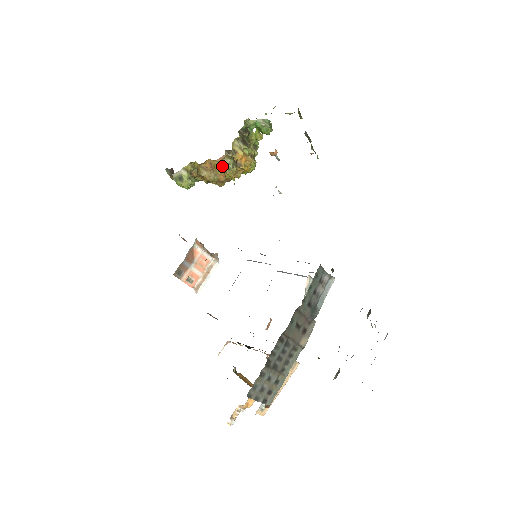
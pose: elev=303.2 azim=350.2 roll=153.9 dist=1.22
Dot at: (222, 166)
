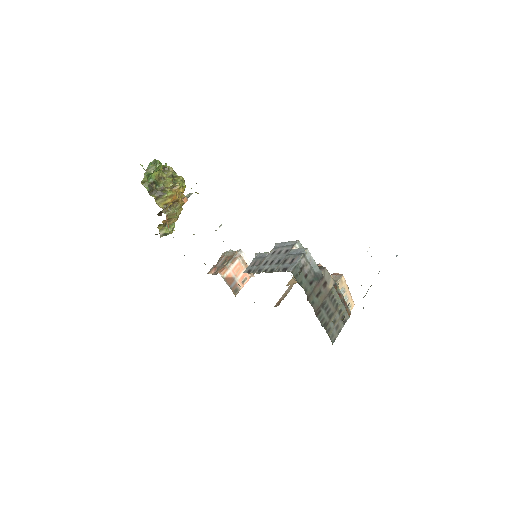
Dot at: (172, 216)
